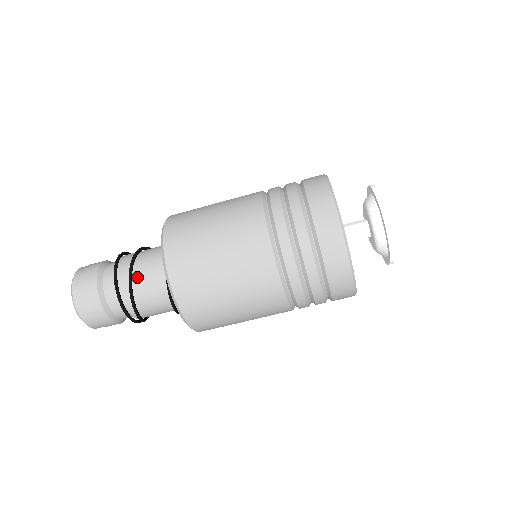
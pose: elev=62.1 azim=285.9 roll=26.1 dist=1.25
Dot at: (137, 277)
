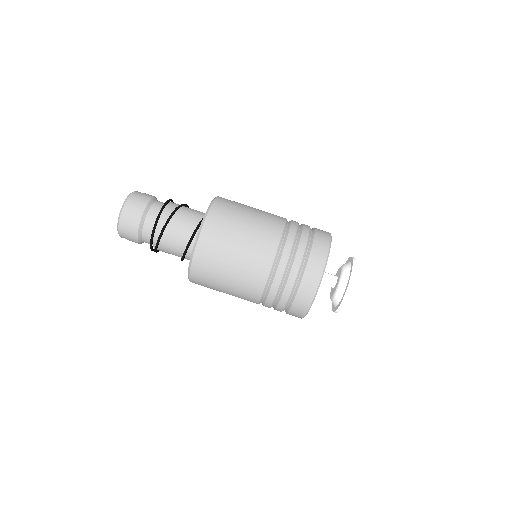
Dot at: (177, 216)
